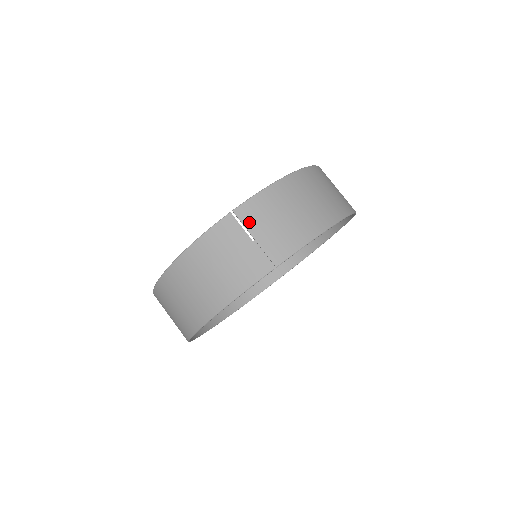
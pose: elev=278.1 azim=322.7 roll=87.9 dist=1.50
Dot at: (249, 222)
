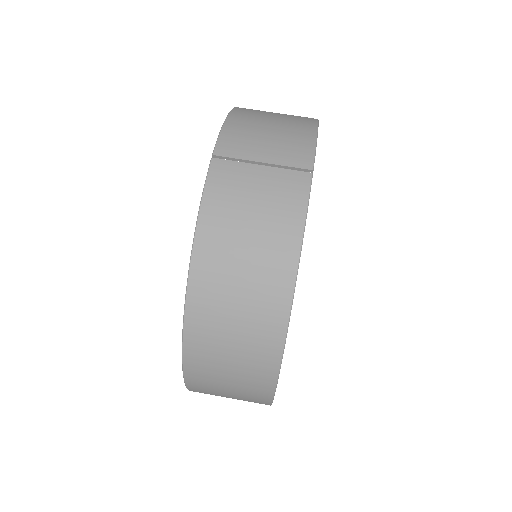
Dot at: (241, 153)
